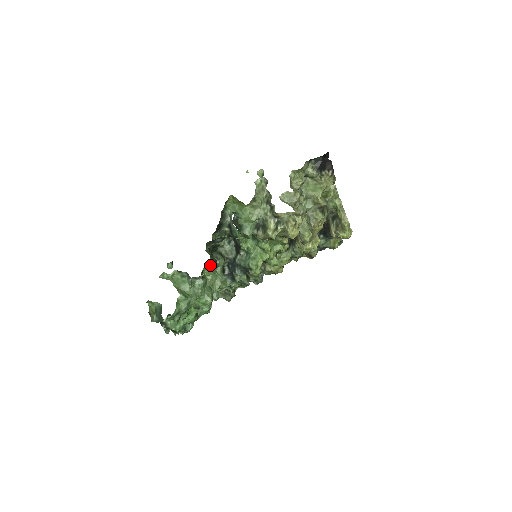
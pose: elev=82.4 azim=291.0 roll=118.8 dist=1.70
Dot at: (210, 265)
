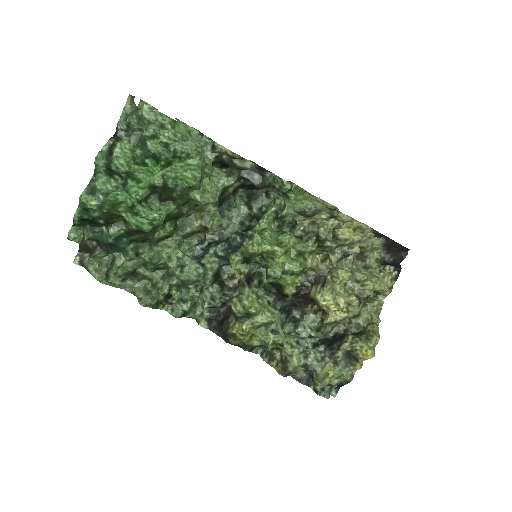
Dot at: (238, 160)
